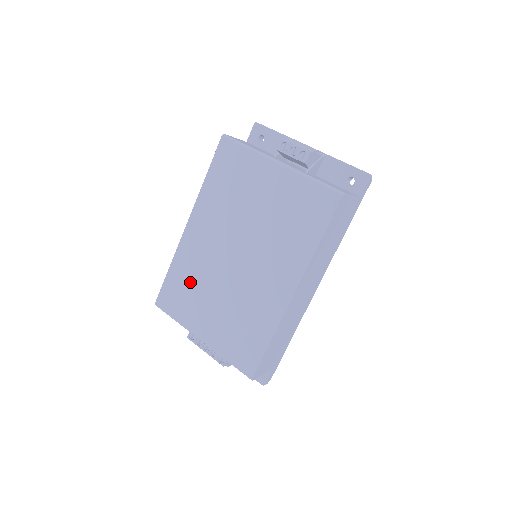
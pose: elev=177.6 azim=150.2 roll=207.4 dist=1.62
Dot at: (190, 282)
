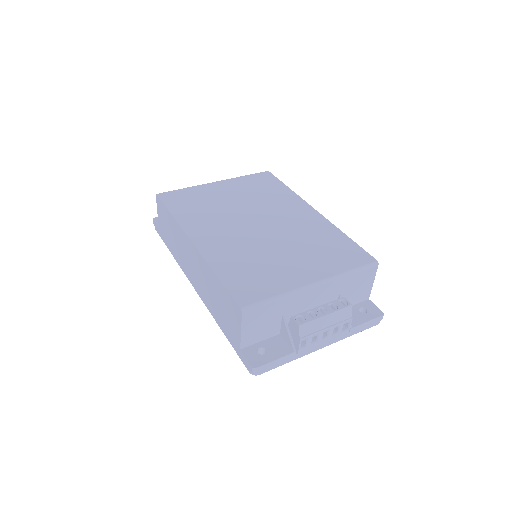
Dot at: (248, 264)
